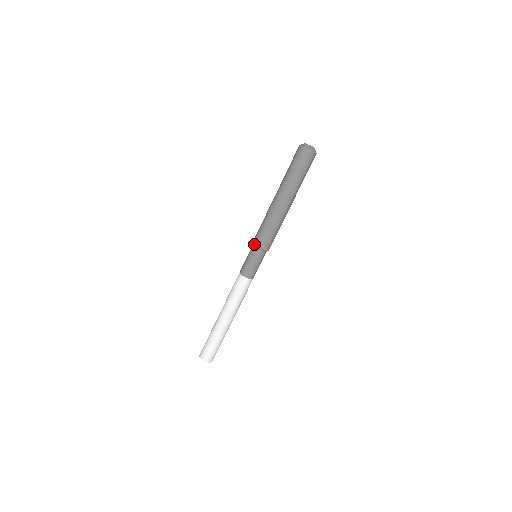
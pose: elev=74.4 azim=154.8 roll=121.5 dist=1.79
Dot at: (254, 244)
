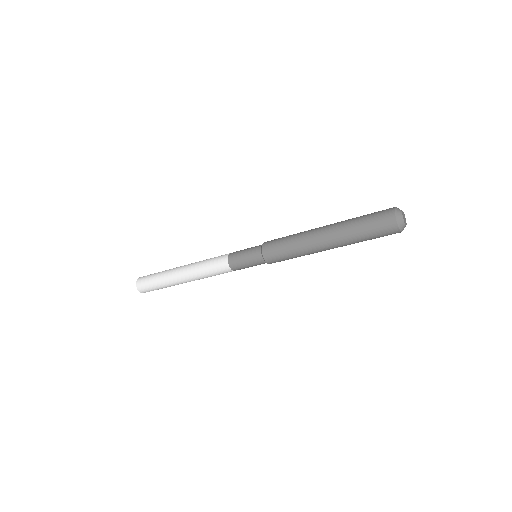
Dot at: (264, 255)
